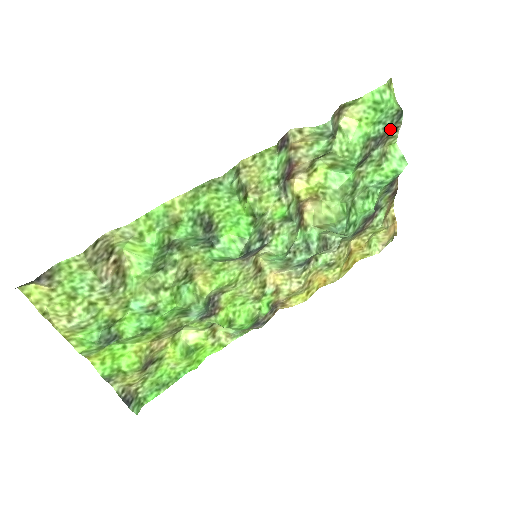
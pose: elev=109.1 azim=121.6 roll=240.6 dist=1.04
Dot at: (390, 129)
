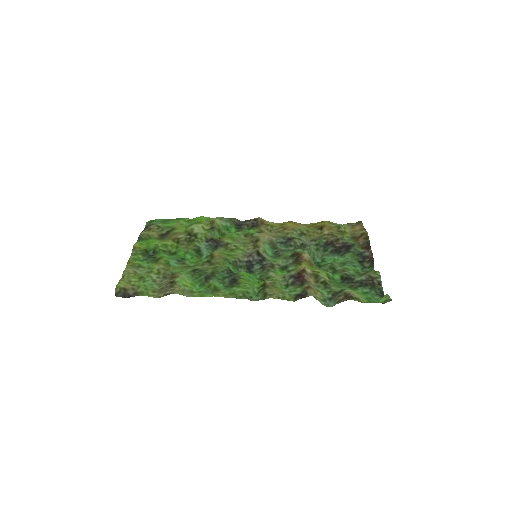
Dot at: (375, 285)
